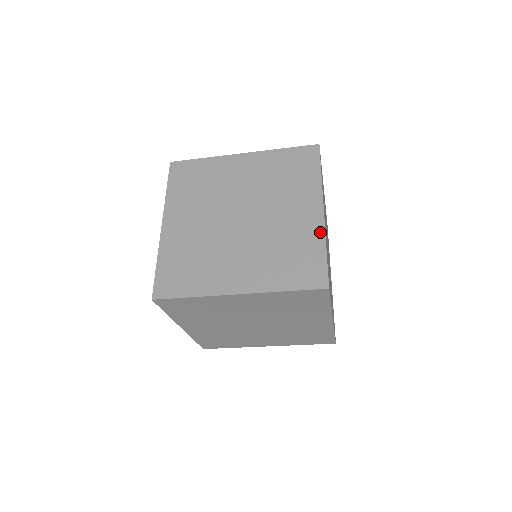
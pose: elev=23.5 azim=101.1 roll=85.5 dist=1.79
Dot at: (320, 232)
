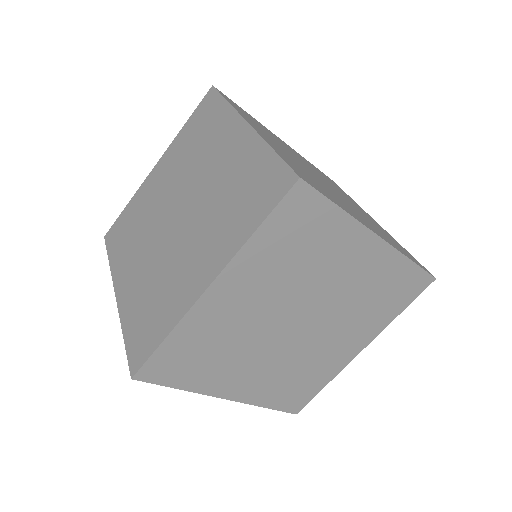
Dot at: (256, 142)
